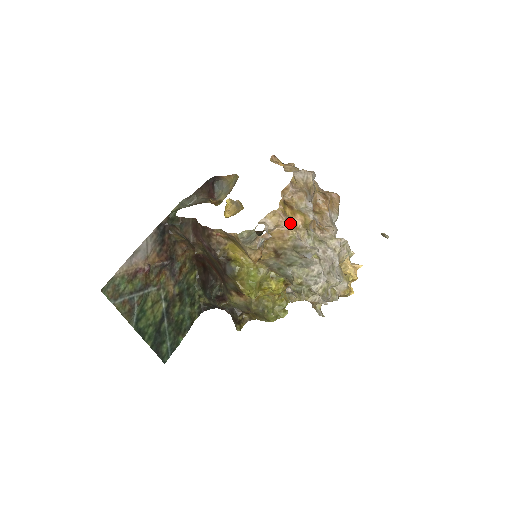
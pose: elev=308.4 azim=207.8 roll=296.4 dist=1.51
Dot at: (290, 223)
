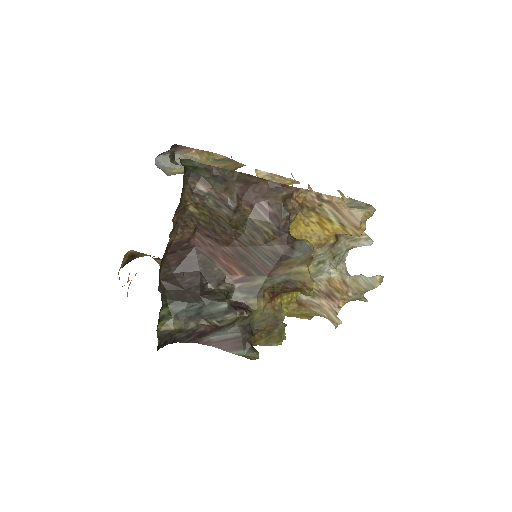
Dot at: occluded
